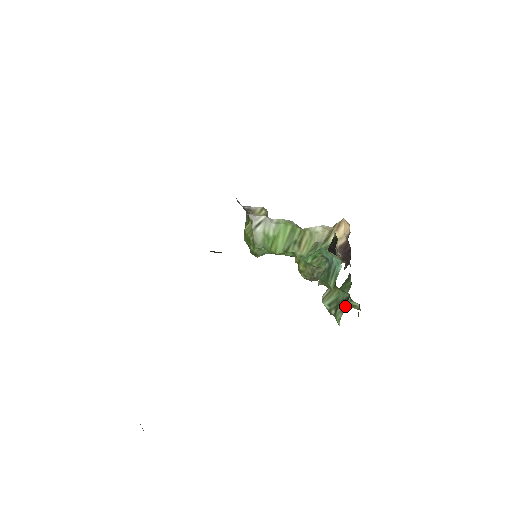
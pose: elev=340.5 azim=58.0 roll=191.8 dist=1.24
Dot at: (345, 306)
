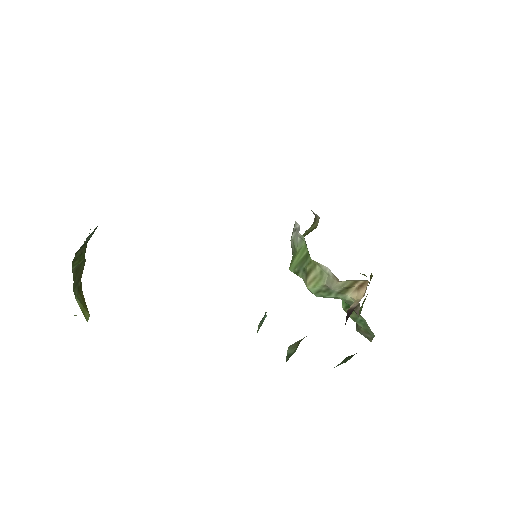
Dot at: occluded
